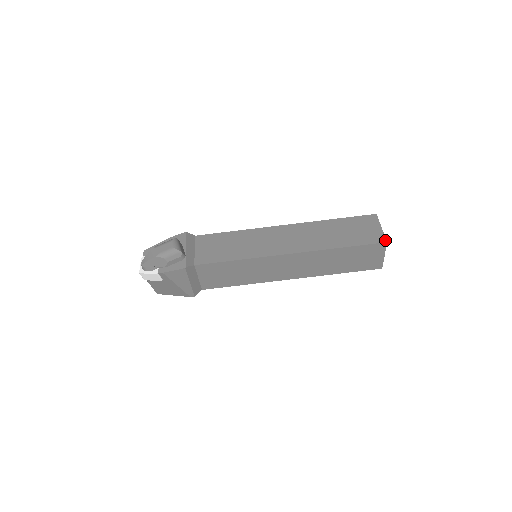
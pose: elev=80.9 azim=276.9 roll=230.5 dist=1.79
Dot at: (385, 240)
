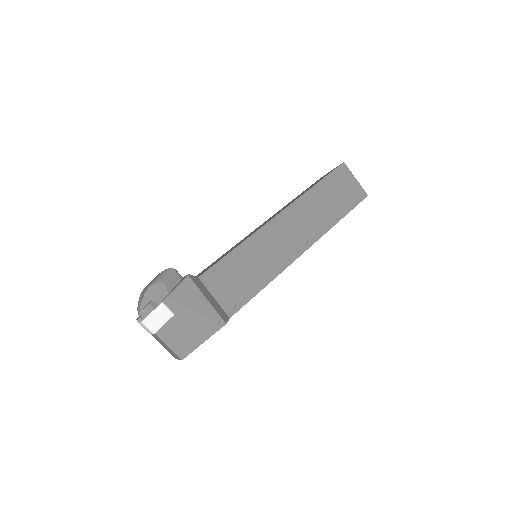
Dot at: occluded
